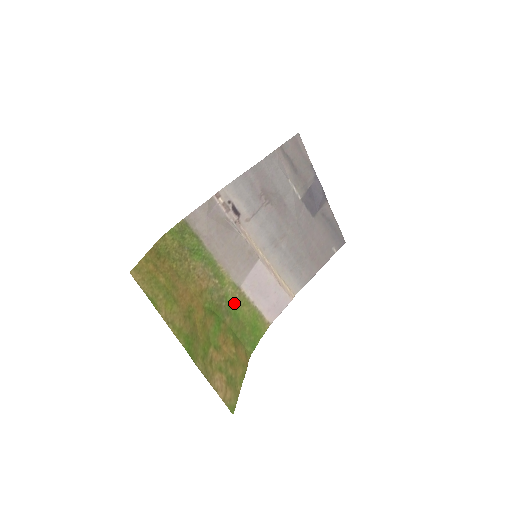
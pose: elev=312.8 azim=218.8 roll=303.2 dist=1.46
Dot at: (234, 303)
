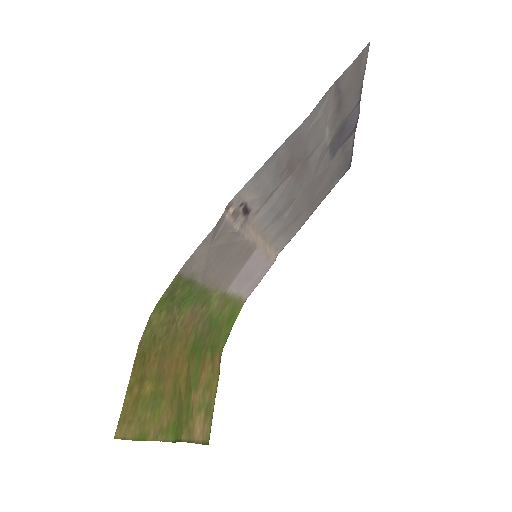
Dot at: (217, 313)
